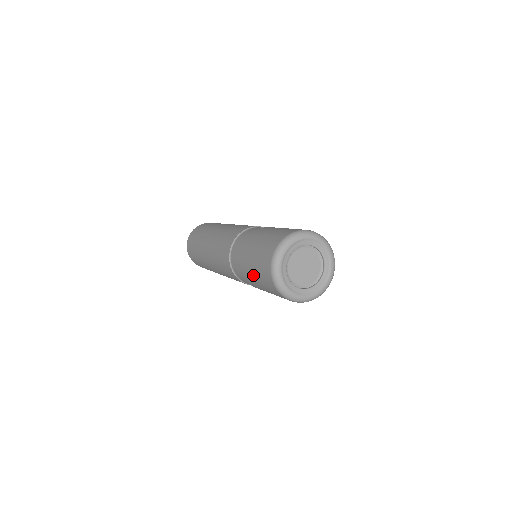
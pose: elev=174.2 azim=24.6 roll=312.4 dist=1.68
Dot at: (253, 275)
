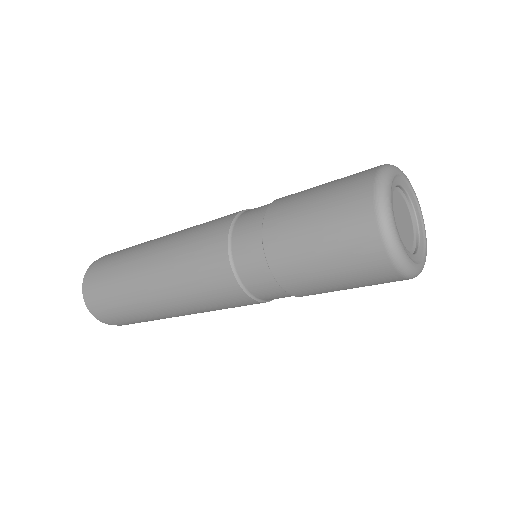
Dot at: (307, 239)
